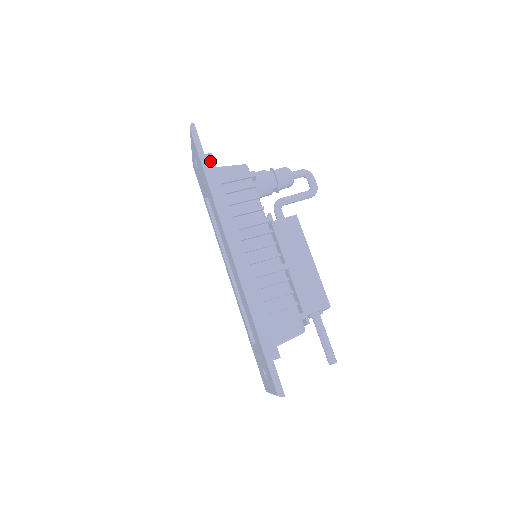
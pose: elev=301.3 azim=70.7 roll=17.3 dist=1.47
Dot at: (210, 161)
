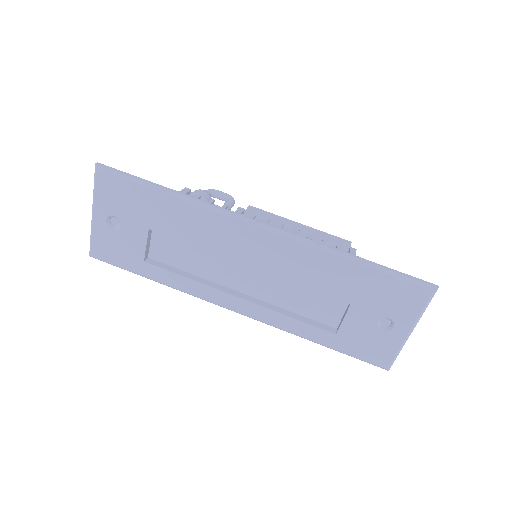
Dot at: occluded
